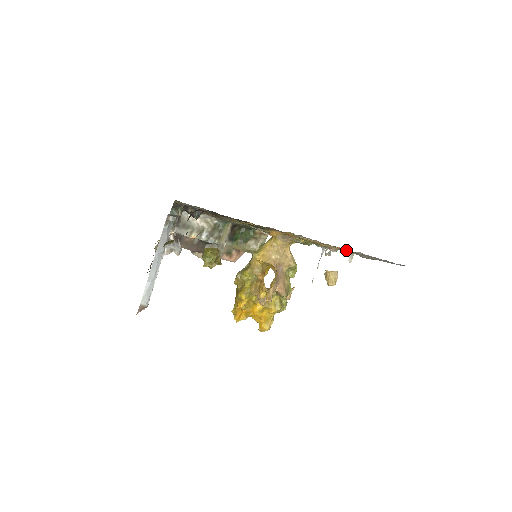
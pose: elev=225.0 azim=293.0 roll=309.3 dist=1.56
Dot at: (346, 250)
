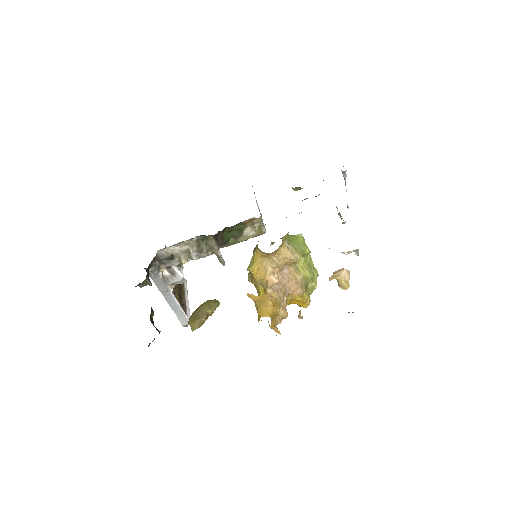
Dot at: occluded
